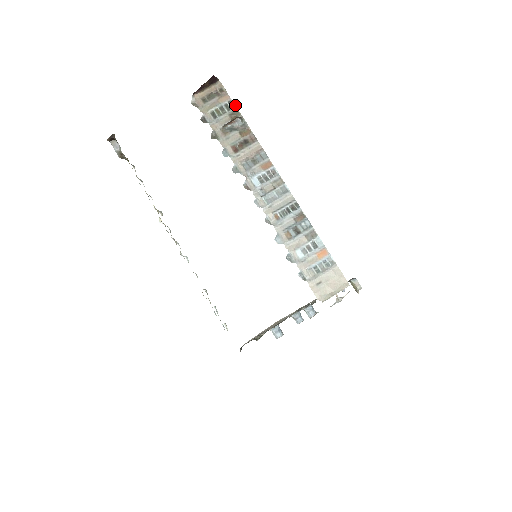
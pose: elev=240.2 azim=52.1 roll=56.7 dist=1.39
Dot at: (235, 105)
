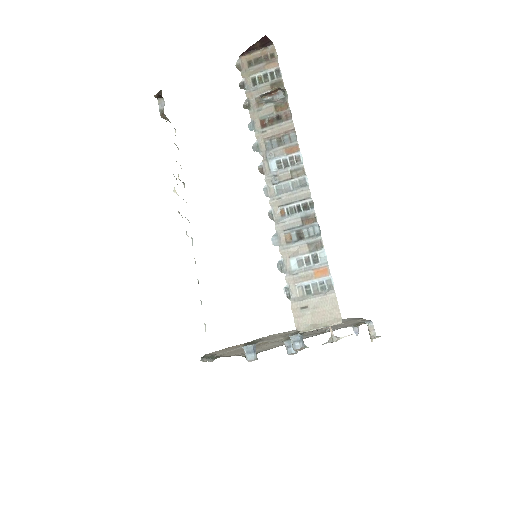
Dot at: (281, 74)
